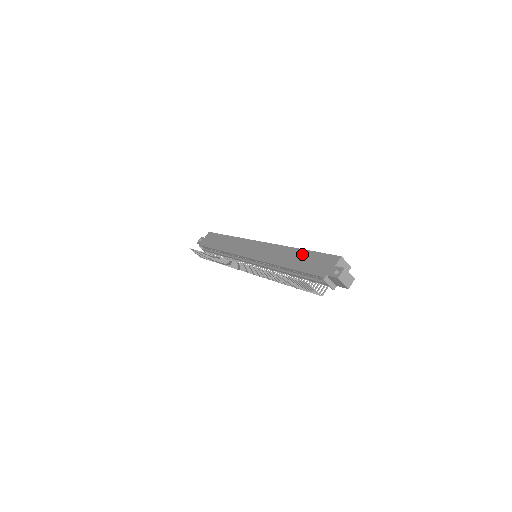
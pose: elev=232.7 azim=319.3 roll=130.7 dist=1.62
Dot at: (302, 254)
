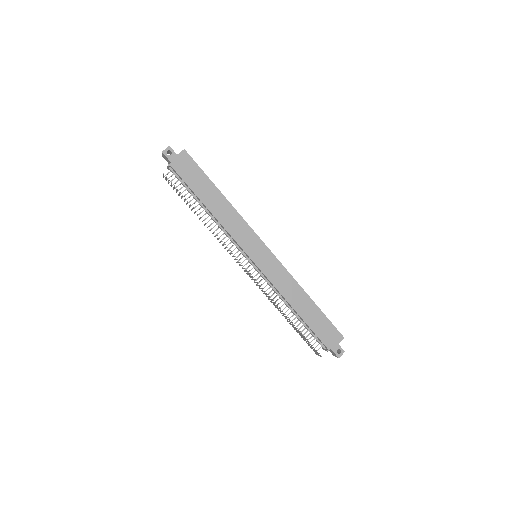
Dot at: (314, 309)
